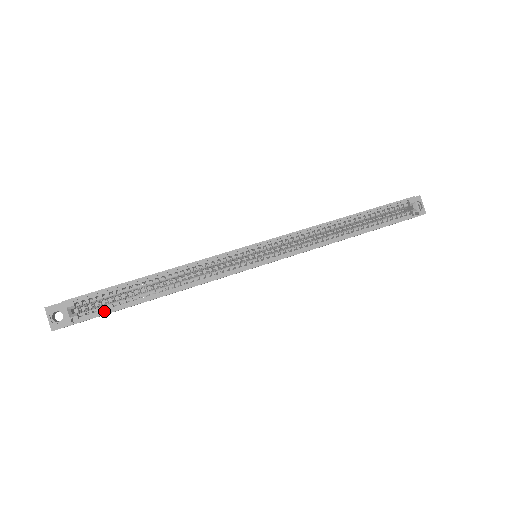
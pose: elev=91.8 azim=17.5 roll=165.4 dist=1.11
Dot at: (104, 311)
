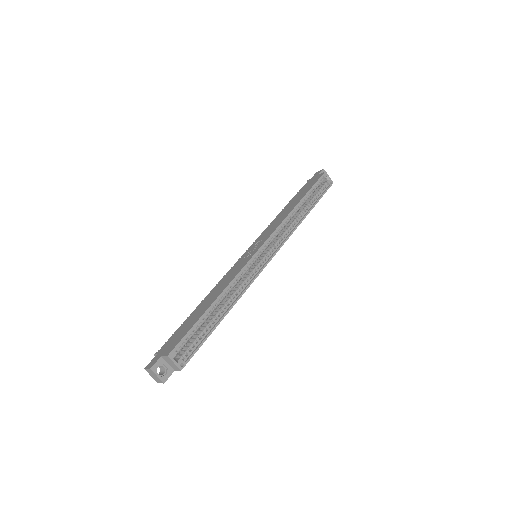
Dot at: (196, 347)
